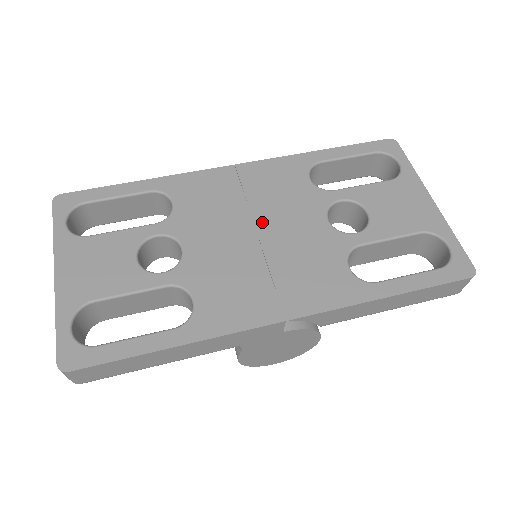
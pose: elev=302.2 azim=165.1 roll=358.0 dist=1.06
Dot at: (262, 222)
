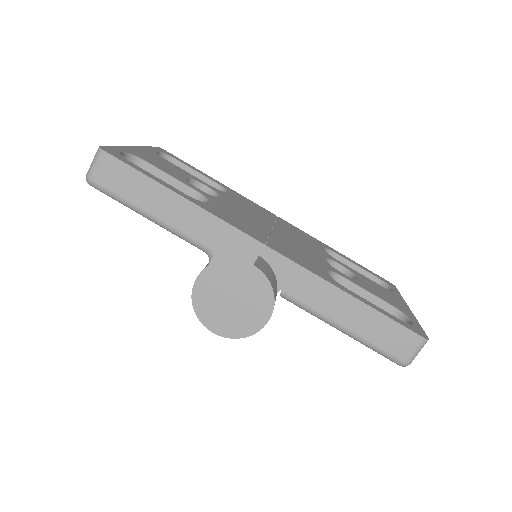
Dot at: (279, 229)
